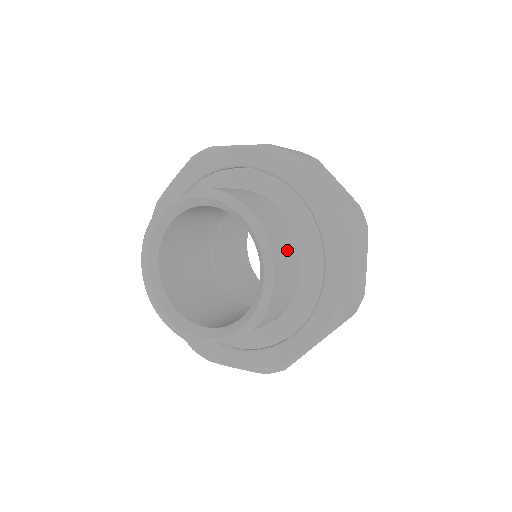
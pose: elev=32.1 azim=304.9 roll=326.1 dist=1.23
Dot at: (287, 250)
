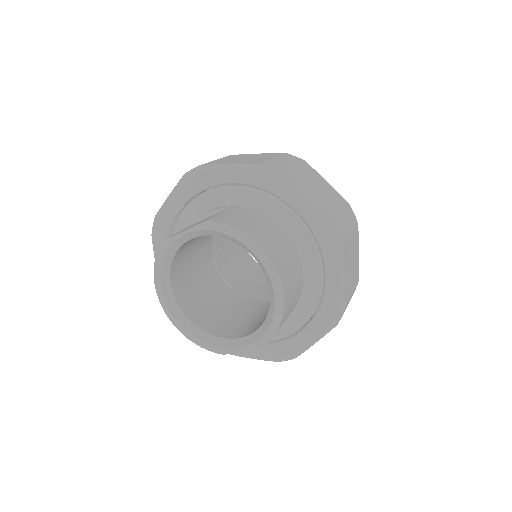
Dot at: (290, 267)
